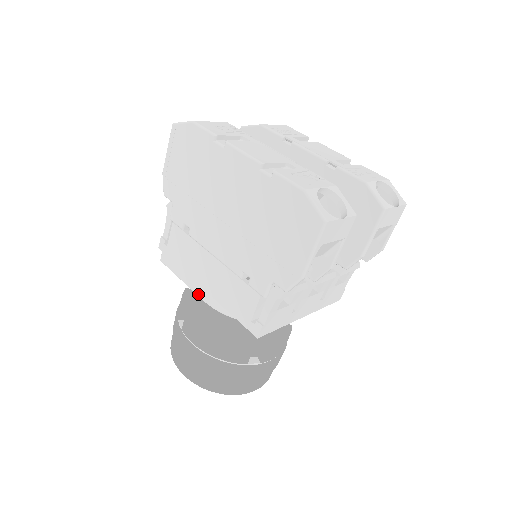
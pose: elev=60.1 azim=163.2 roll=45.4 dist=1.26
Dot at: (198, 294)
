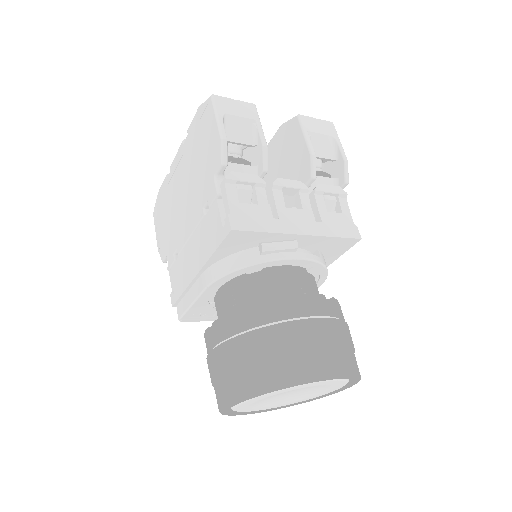
Dot at: (200, 291)
